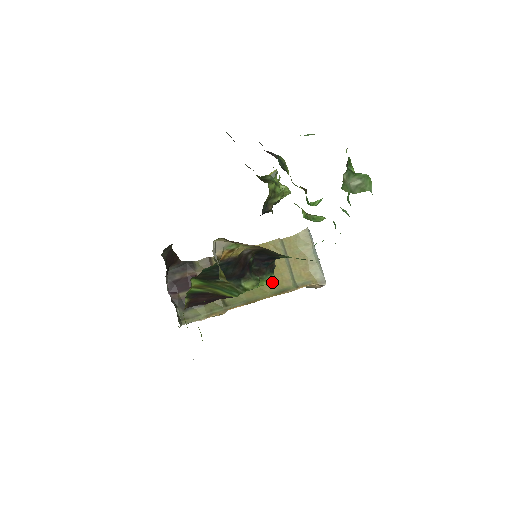
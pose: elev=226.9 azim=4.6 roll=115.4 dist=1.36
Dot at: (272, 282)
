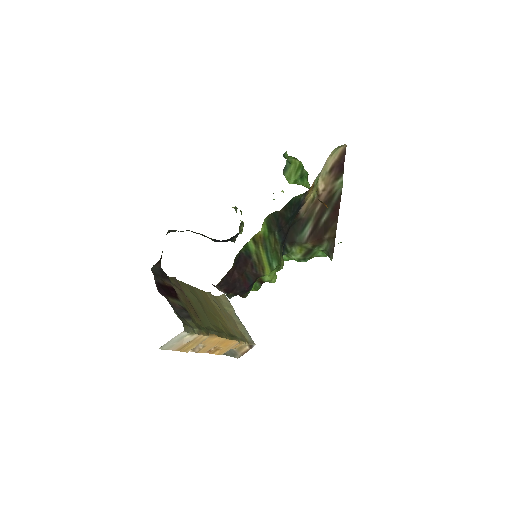
Dot at: (223, 326)
